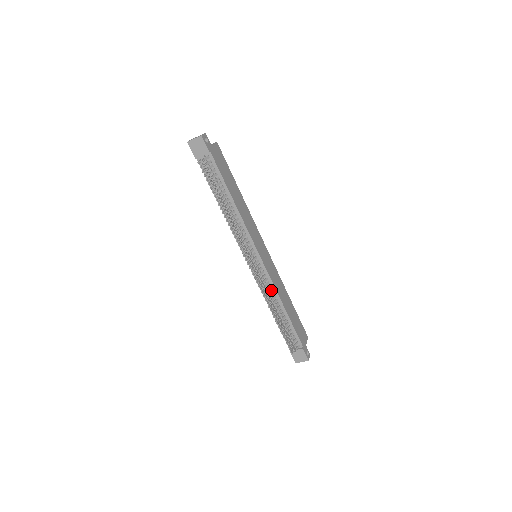
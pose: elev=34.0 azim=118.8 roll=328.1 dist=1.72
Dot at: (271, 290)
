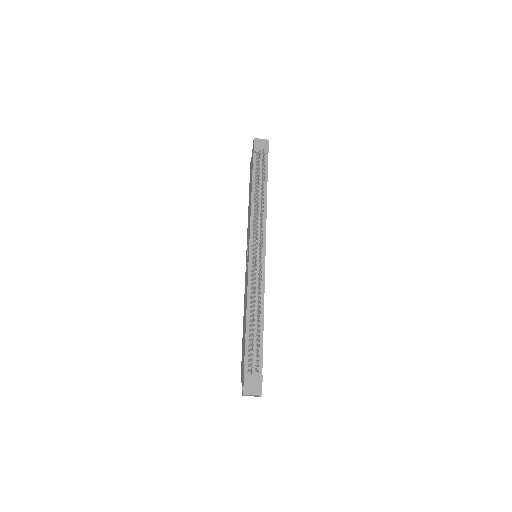
Dot at: occluded
